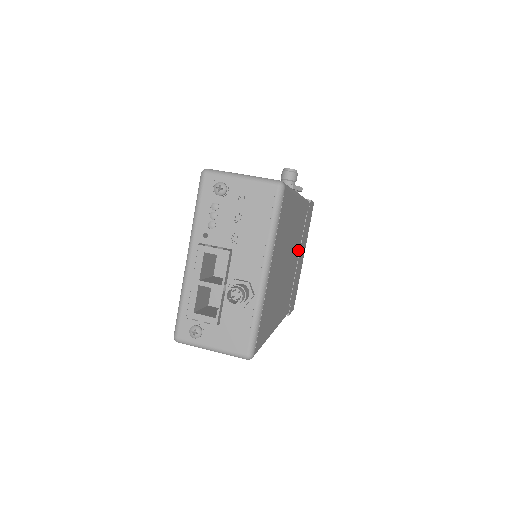
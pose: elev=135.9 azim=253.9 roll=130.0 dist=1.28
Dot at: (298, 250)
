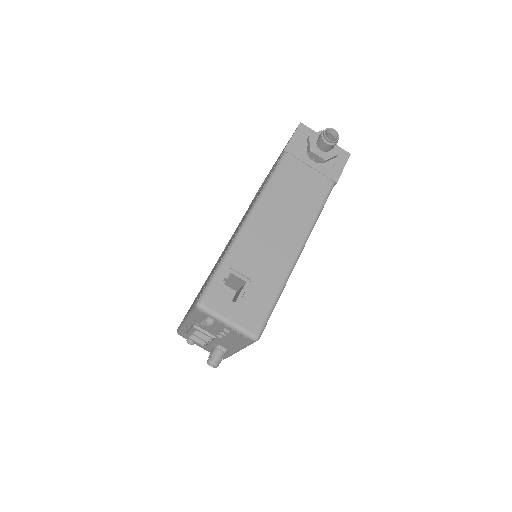
Dot at: occluded
